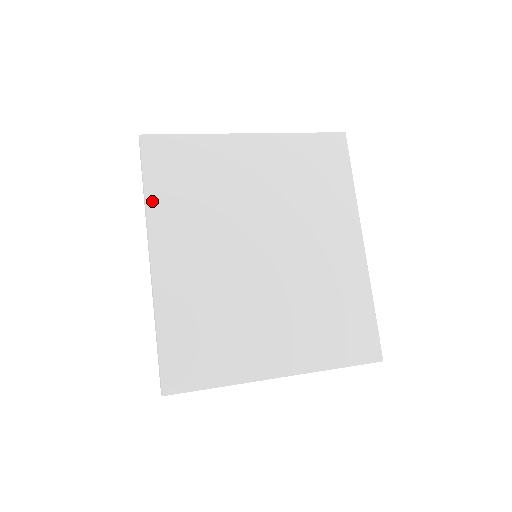
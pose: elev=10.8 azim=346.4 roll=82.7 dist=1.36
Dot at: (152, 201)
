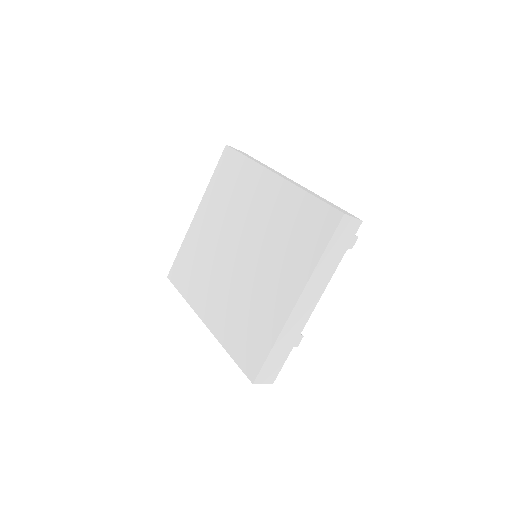
Dot at: (188, 297)
